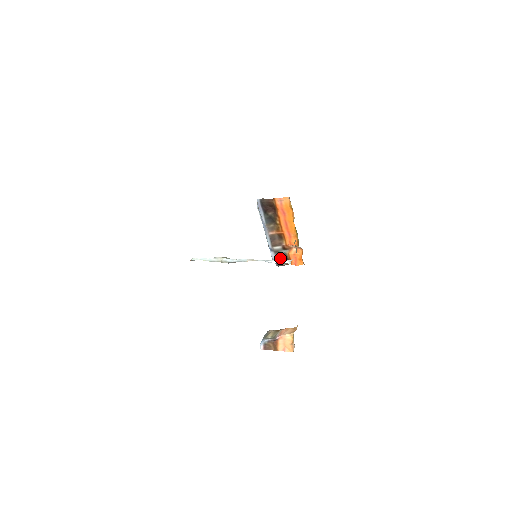
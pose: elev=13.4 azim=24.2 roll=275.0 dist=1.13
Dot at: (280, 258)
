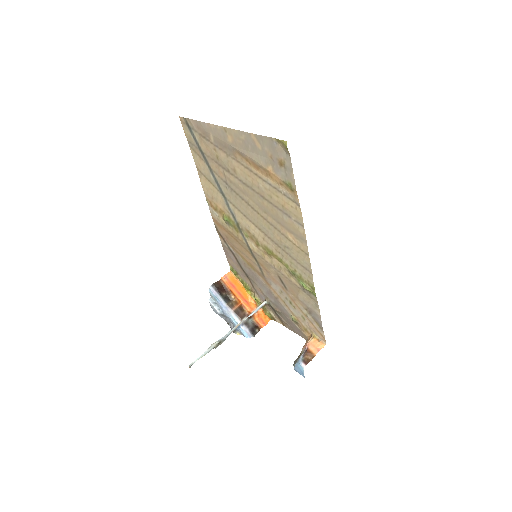
Dot at: (251, 328)
